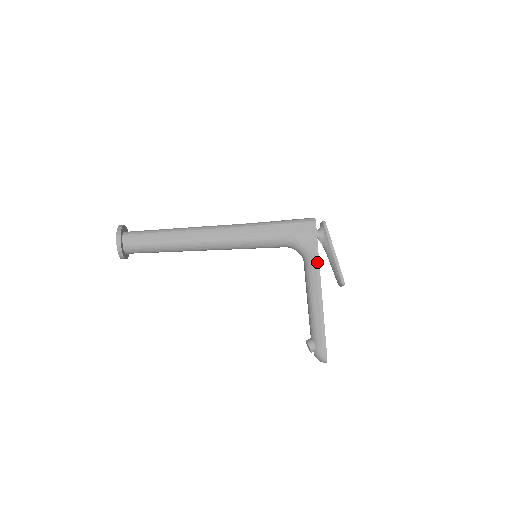
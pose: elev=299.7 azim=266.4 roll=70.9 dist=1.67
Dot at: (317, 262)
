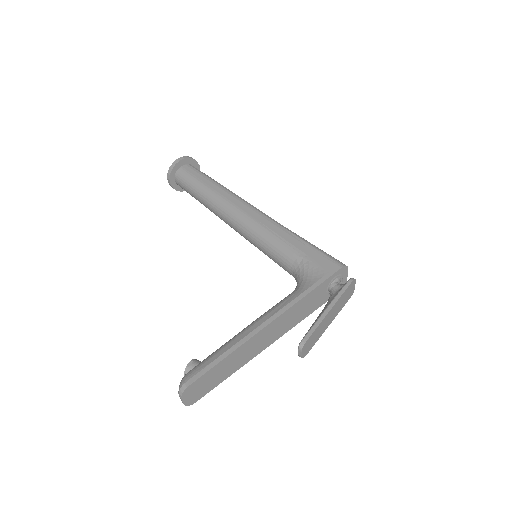
Dot at: (299, 297)
